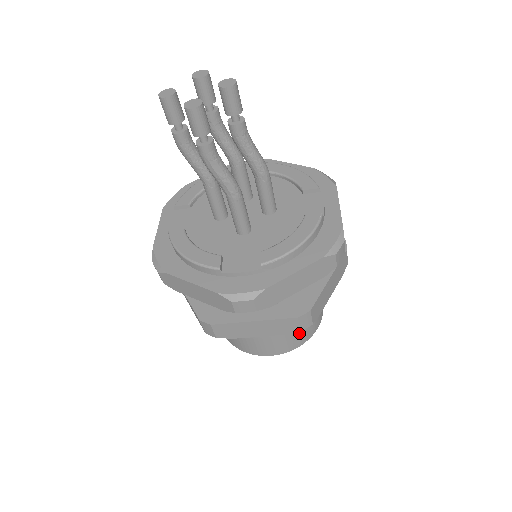
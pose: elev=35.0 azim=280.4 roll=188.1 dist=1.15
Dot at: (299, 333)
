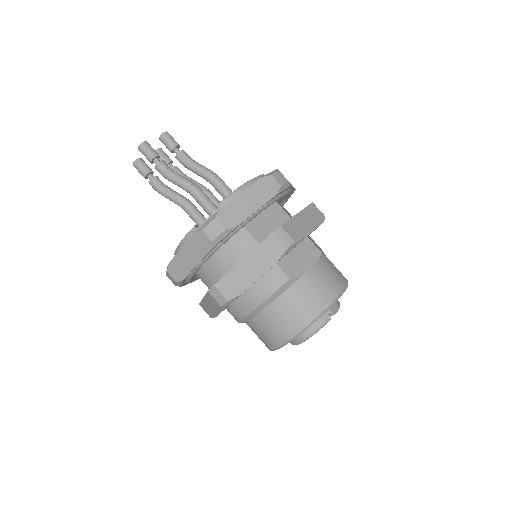
Dot at: (316, 288)
